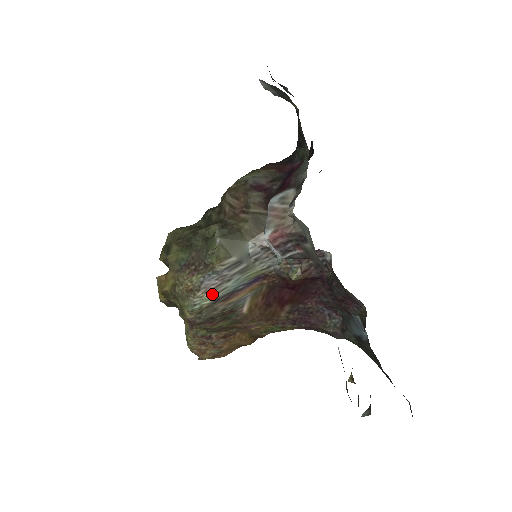
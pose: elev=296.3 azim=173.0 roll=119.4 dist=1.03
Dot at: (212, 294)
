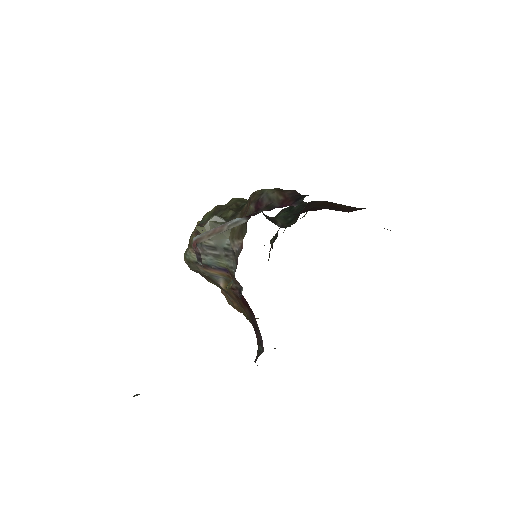
Dot at: occluded
